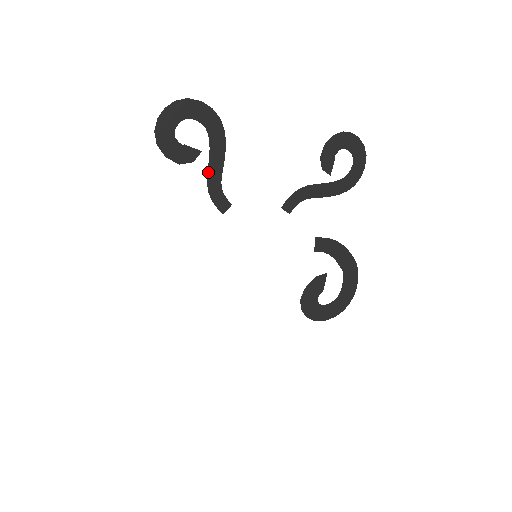
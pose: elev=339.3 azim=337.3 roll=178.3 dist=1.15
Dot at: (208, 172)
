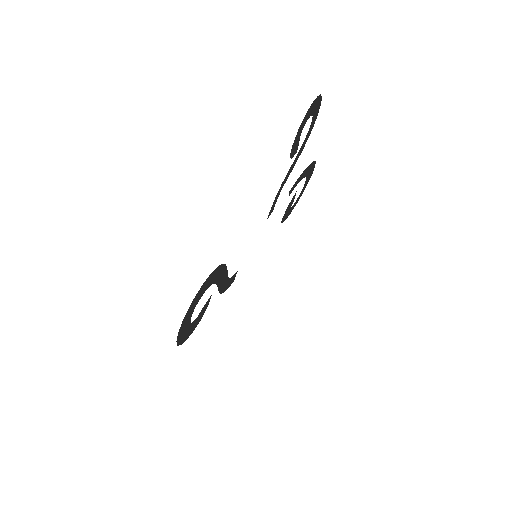
Dot at: (219, 290)
